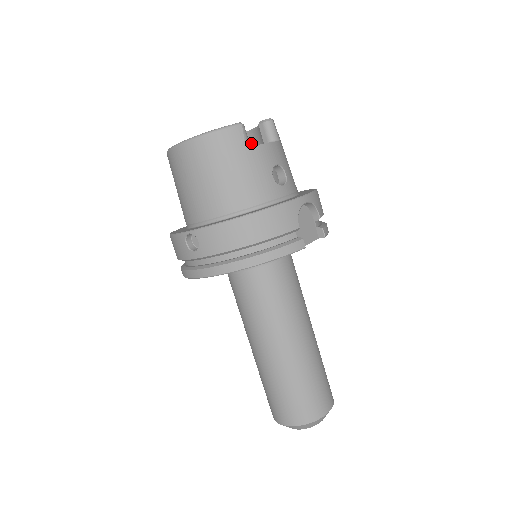
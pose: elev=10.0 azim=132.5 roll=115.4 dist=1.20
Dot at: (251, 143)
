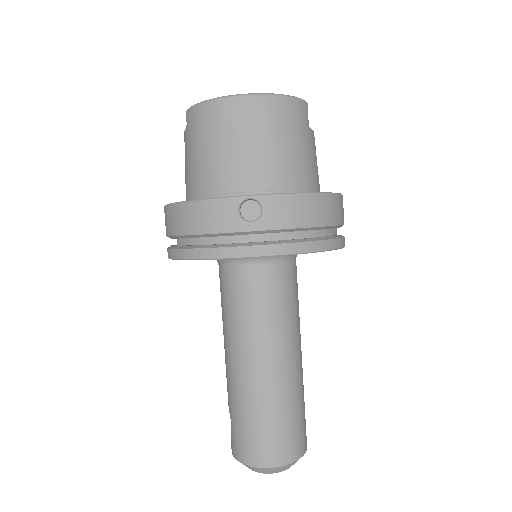
Dot at: occluded
